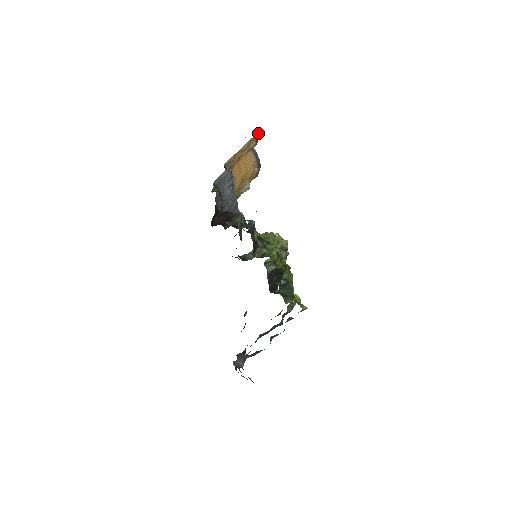
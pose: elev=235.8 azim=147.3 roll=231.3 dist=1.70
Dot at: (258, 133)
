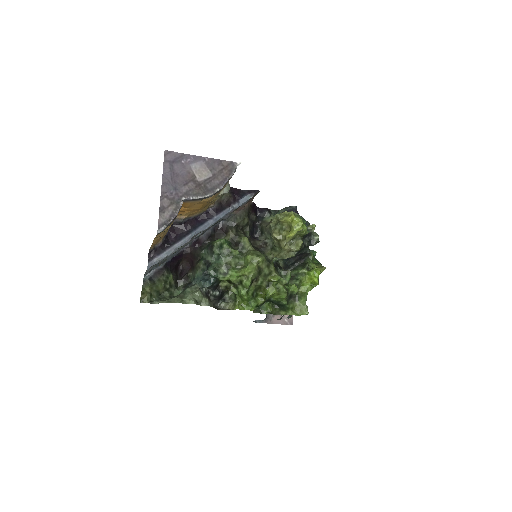
Dot at: (158, 233)
